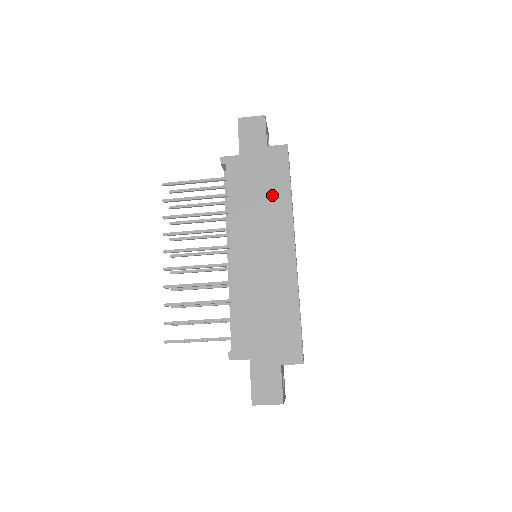
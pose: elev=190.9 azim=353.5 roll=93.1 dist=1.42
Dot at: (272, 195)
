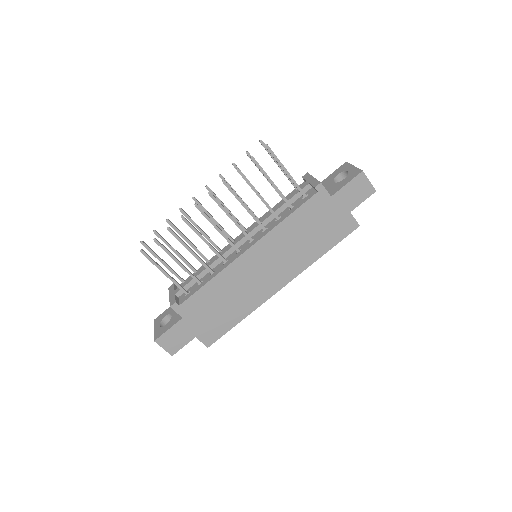
Dot at: (313, 245)
